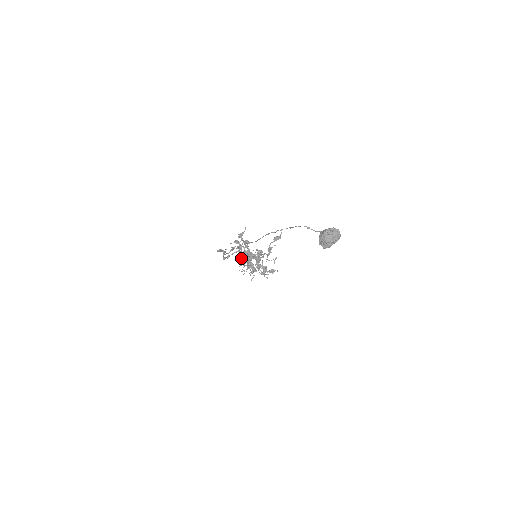
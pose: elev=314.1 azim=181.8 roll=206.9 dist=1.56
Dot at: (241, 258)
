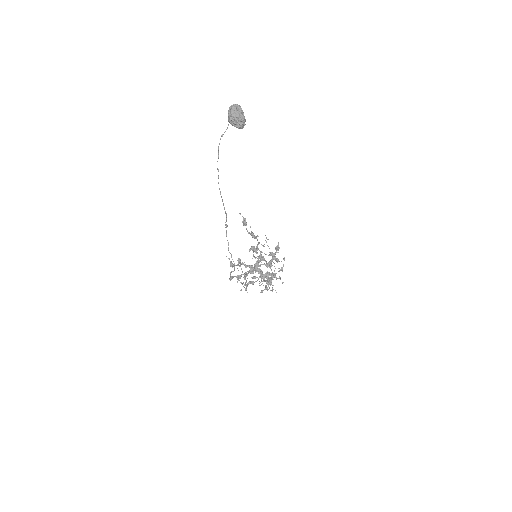
Dot at: (261, 292)
